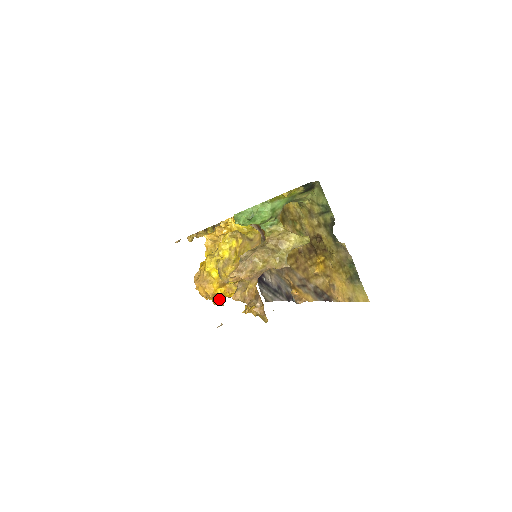
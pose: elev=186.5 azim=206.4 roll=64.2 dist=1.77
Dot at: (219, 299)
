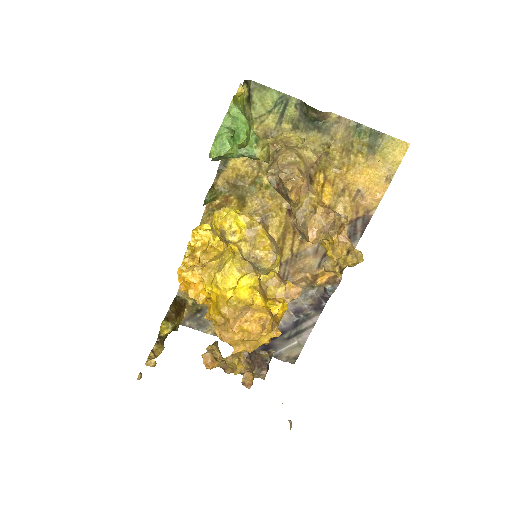
Dot at: (288, 289)
